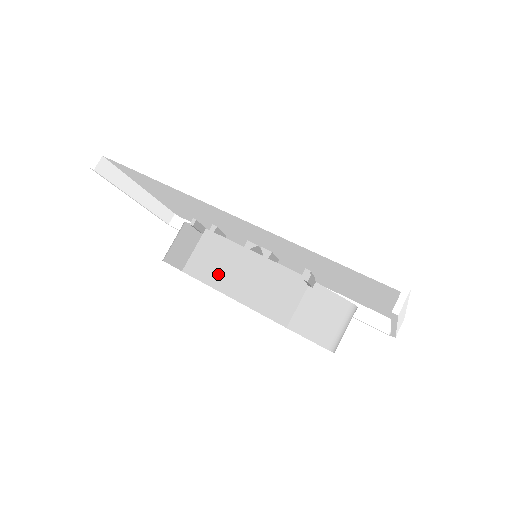
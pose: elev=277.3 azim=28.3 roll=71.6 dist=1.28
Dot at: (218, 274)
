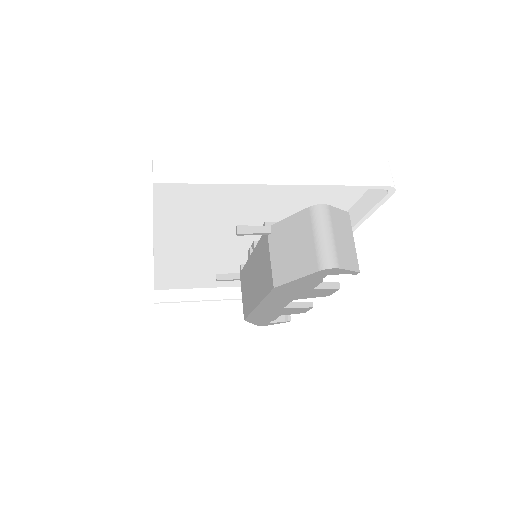
Dot at: (250, 297)
